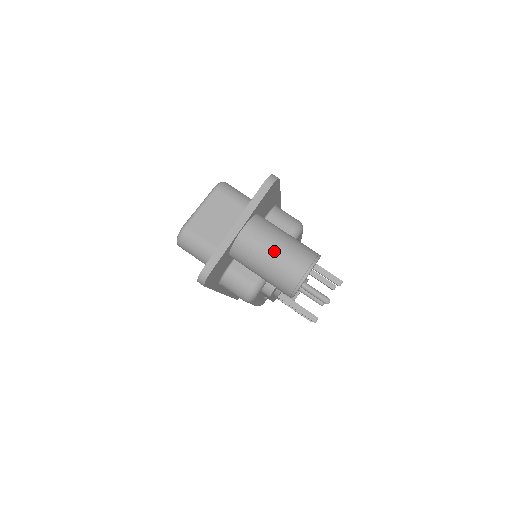
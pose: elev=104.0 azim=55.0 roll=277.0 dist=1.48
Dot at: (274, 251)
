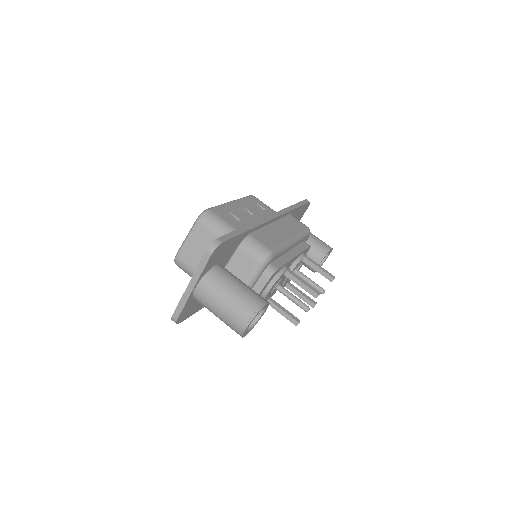
Dot at: (220, 307)
